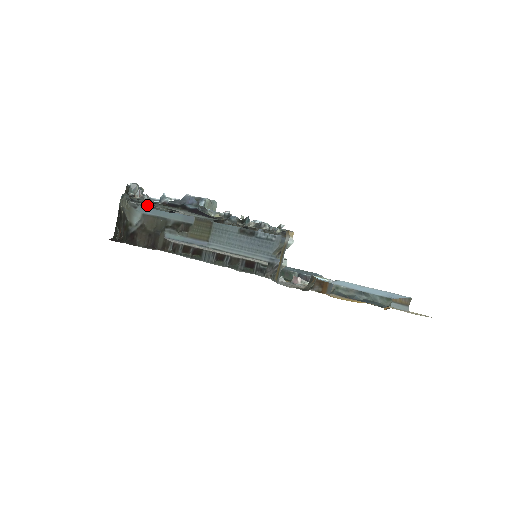
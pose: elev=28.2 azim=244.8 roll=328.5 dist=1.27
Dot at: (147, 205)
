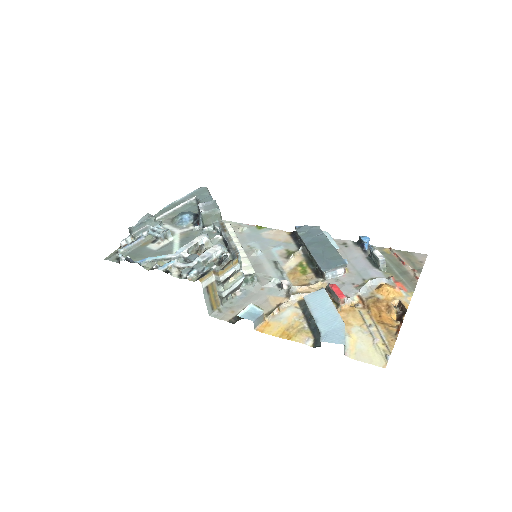
Dot at: (172, 219)
